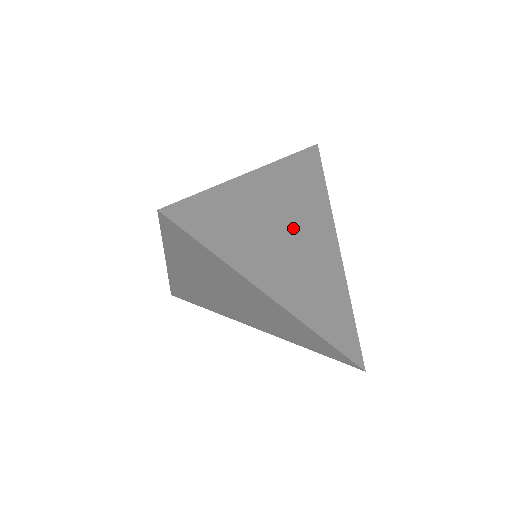
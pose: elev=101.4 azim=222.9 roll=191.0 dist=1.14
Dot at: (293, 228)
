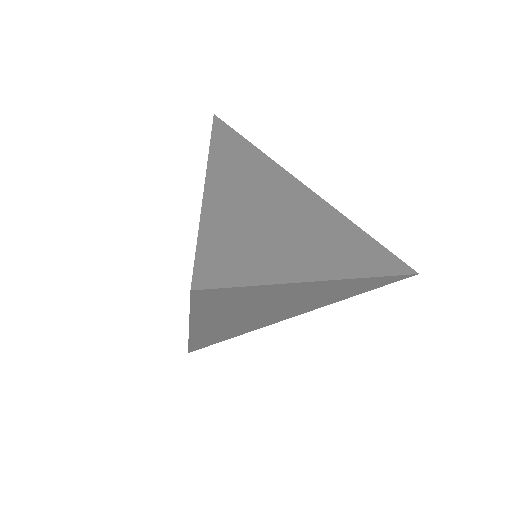
Dot at: (276, 205)
